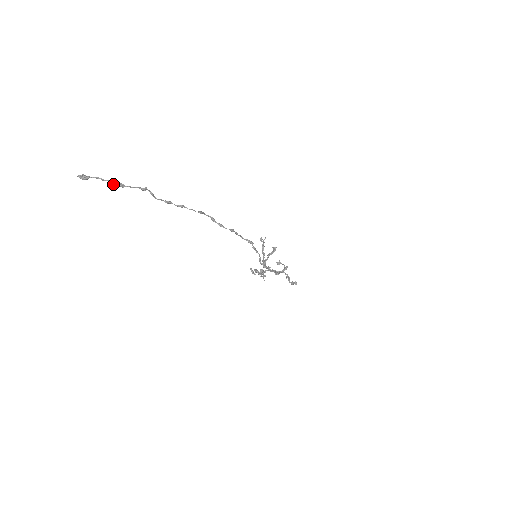
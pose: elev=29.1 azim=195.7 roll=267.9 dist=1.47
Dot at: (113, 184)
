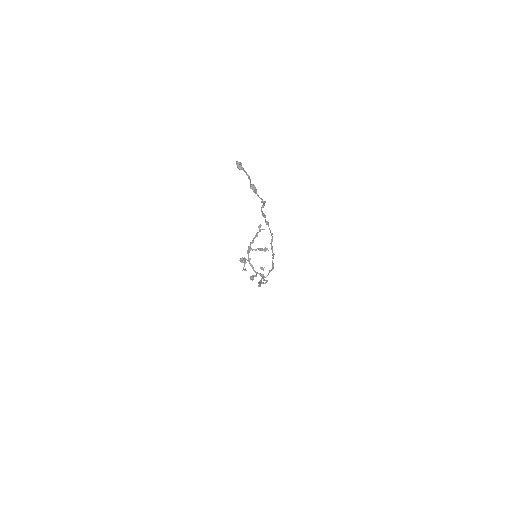
Dot at: (251, 185)
